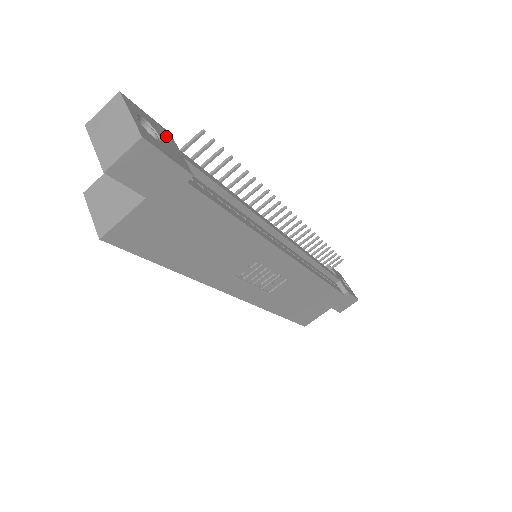
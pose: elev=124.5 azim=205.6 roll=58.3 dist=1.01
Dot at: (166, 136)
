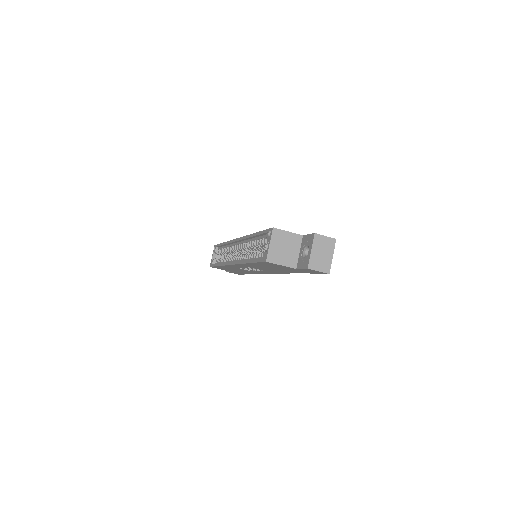
Dot at: occluded
